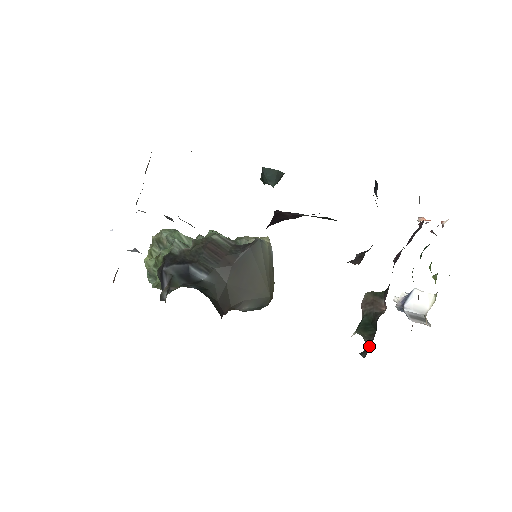
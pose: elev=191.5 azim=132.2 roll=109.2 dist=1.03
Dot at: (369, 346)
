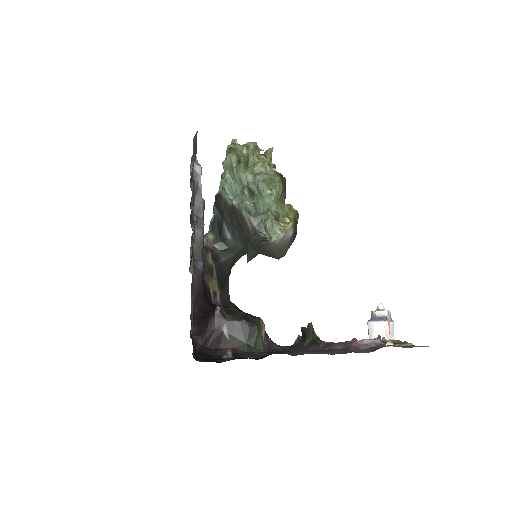
Dot at: (300, 341)
